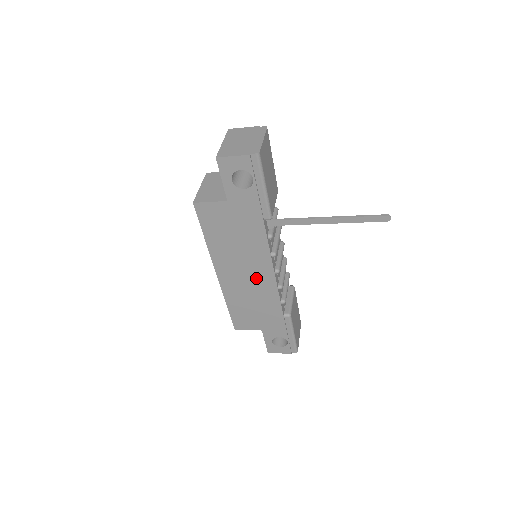
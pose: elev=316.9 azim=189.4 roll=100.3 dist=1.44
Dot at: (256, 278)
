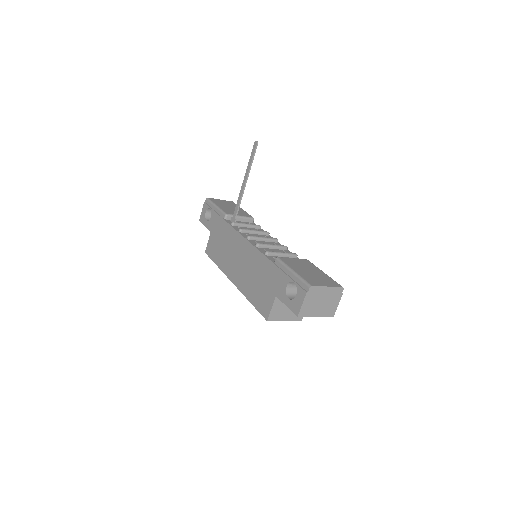
Dot at: (243, 256)
